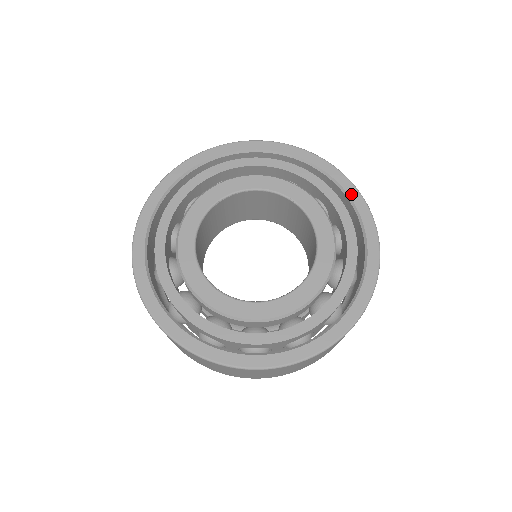
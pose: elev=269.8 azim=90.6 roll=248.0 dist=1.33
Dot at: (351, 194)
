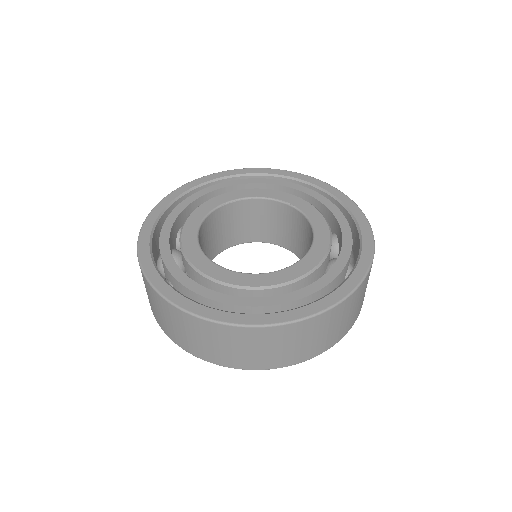
Dot at: (347, 203)
